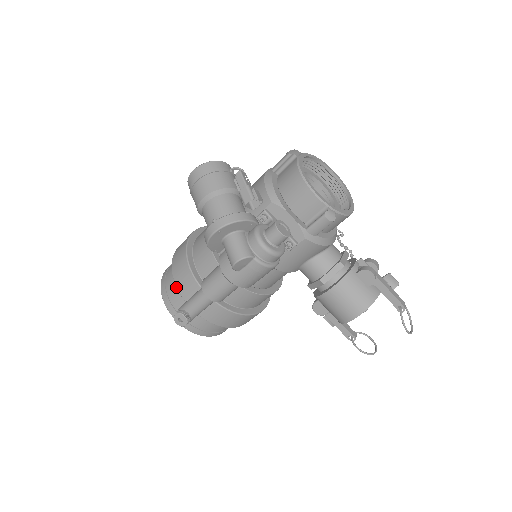
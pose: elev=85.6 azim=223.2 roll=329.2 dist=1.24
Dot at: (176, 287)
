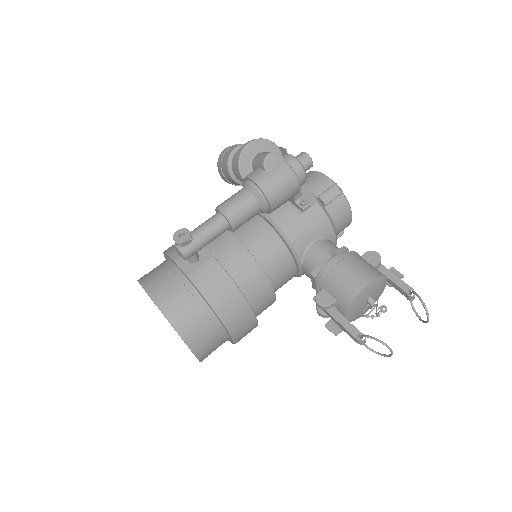
Dot at: (163, 265)
